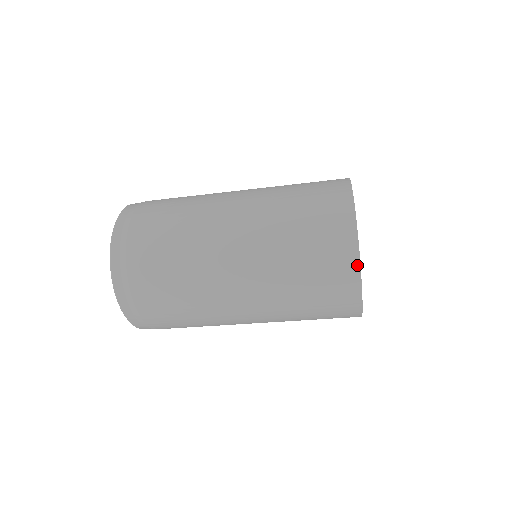
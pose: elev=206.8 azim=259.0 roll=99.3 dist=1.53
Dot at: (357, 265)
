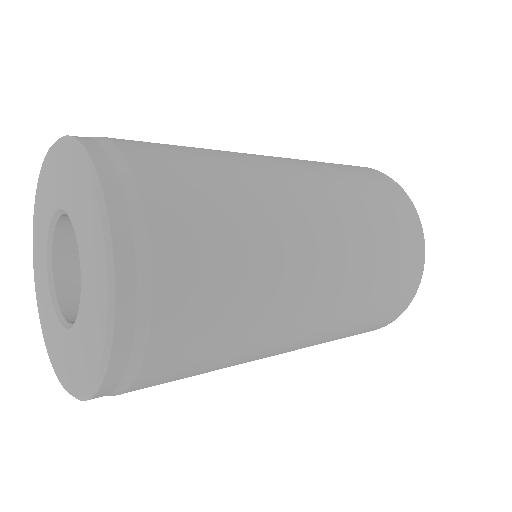
Dot at: occluded
